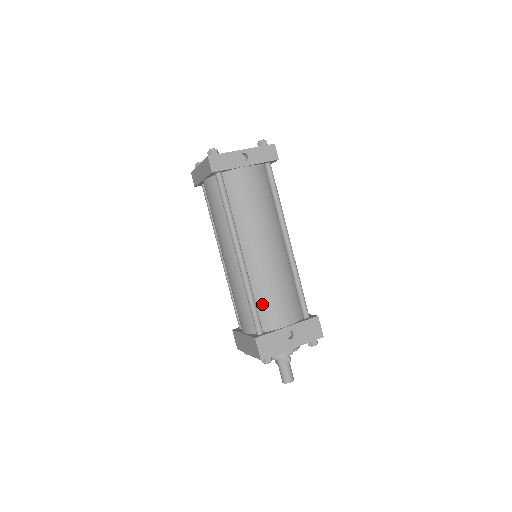
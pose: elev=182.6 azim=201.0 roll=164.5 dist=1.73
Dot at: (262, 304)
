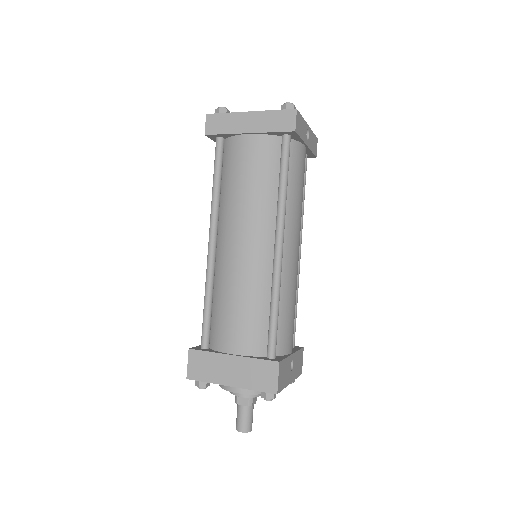
Dot at: (281, 318)
